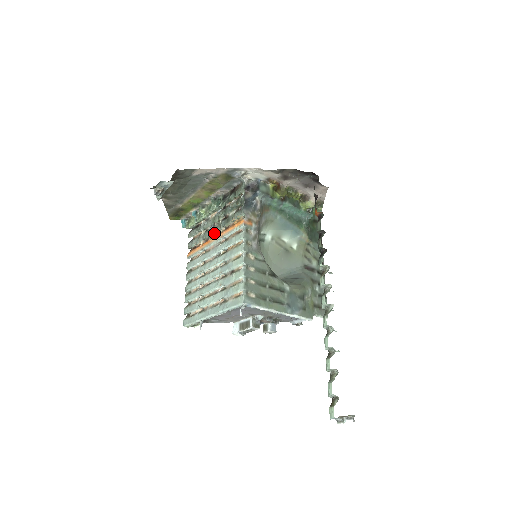
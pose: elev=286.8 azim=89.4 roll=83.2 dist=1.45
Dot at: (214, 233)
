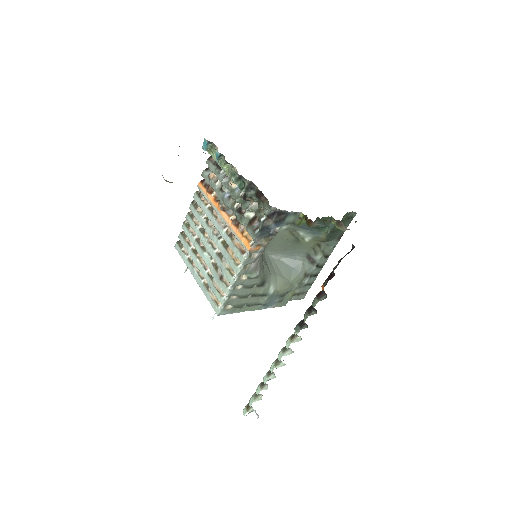
Dot at: (226, 206)
